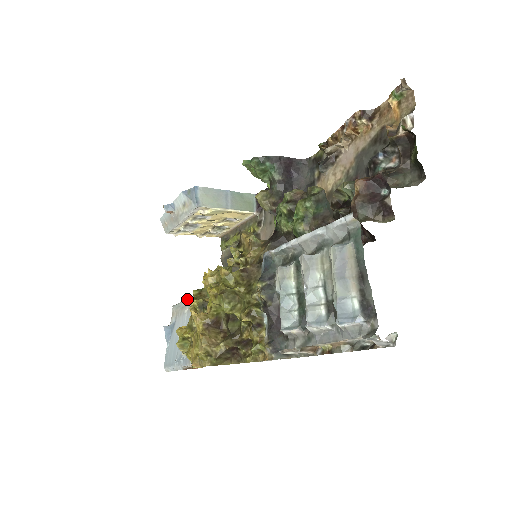
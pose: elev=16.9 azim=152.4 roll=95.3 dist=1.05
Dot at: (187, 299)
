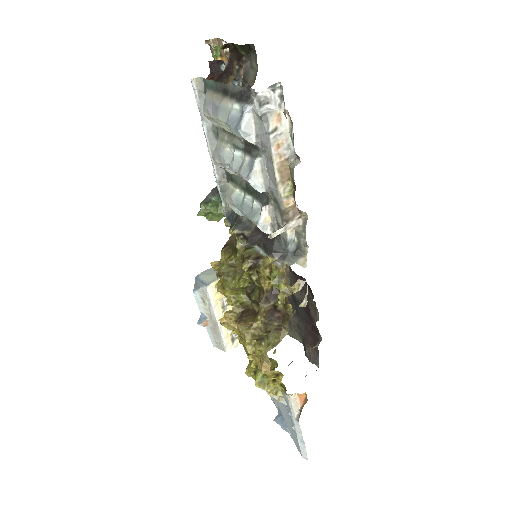
Dot at: occluded
